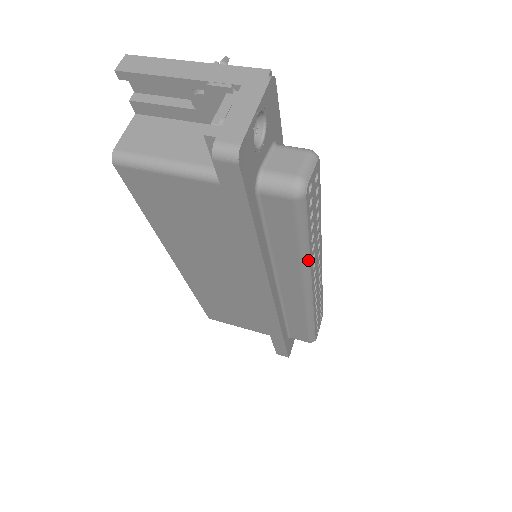
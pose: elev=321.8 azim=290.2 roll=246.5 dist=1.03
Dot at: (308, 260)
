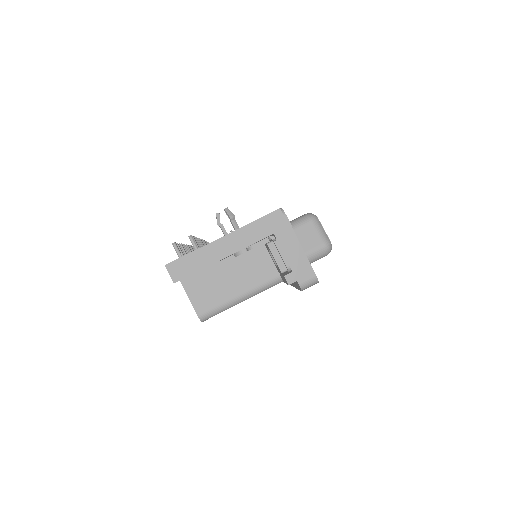
Dot at: occluded
